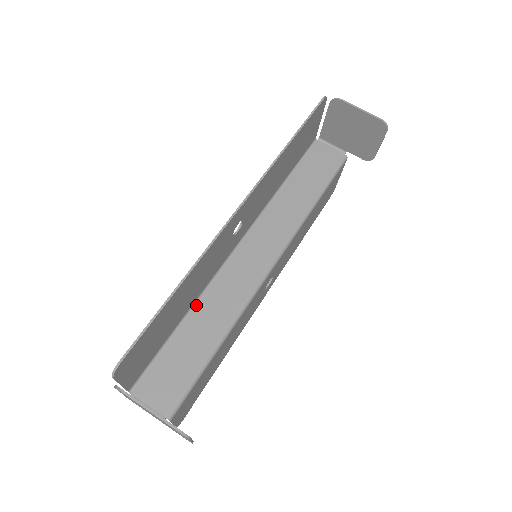
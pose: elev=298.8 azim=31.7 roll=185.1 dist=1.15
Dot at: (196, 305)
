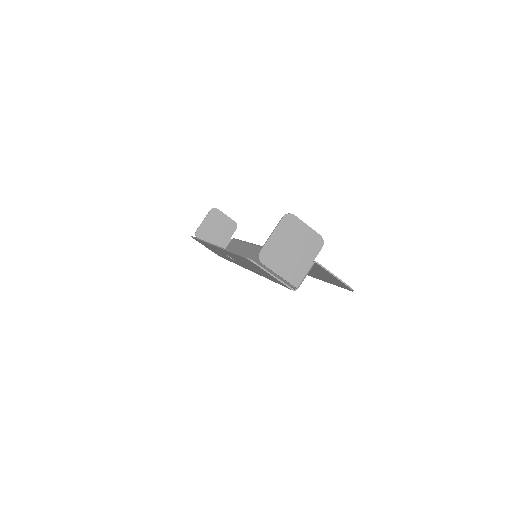
Dot at: occluded
